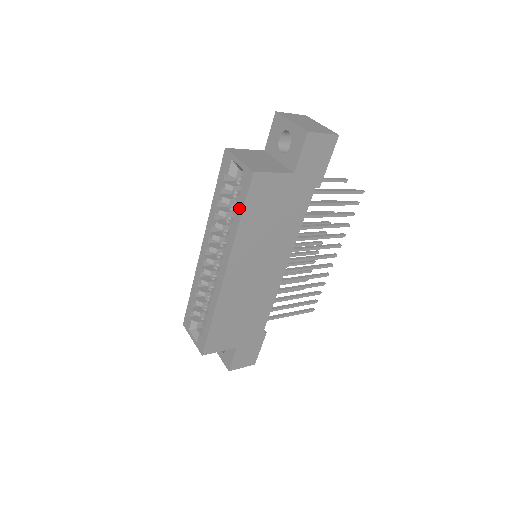
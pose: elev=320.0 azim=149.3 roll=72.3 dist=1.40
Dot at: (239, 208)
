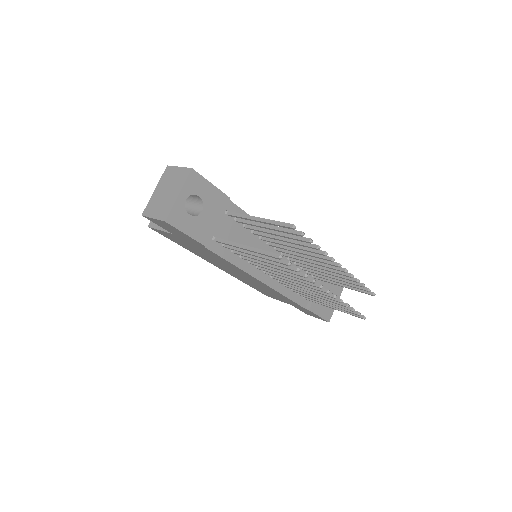
Dot at: occluded
